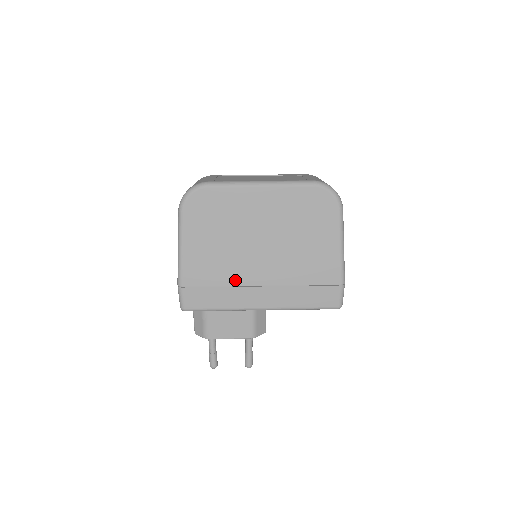
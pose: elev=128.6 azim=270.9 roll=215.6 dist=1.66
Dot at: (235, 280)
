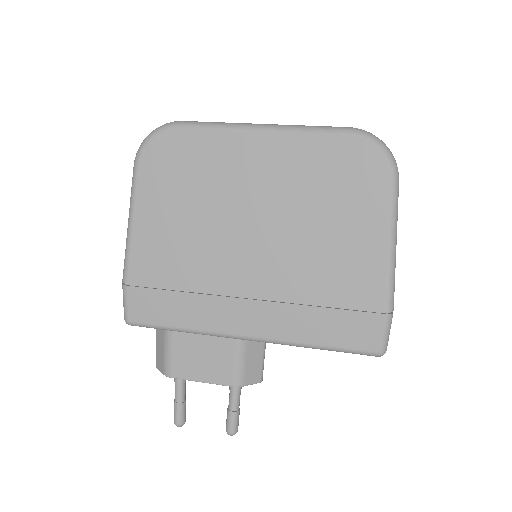
Dot at: (208, 283)
